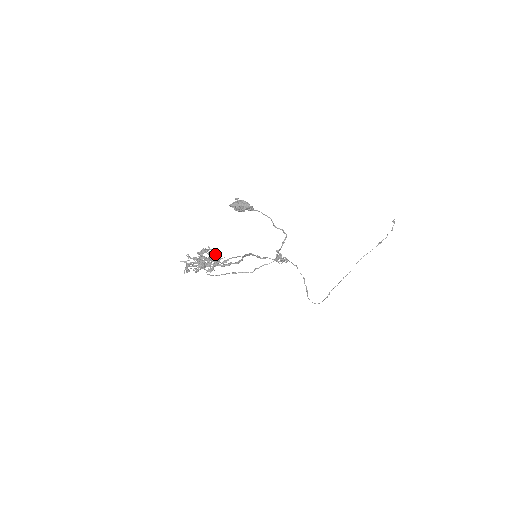
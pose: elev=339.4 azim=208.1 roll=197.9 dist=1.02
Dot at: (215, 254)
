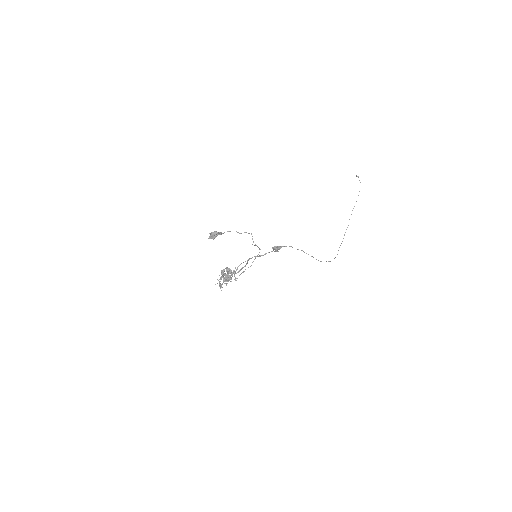
Dot at: (229, 269)
